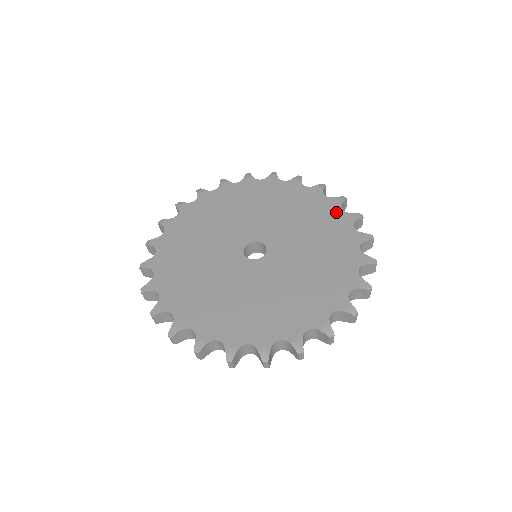
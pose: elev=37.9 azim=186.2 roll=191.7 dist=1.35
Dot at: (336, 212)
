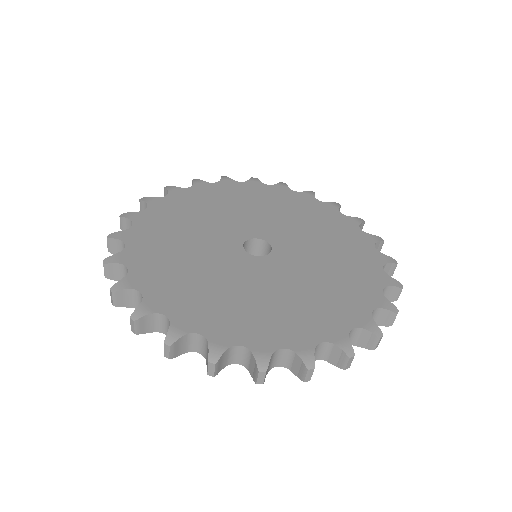
Dot at: (267, 188)
